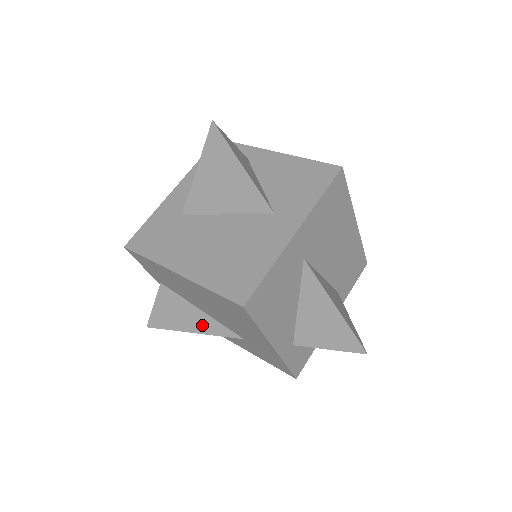
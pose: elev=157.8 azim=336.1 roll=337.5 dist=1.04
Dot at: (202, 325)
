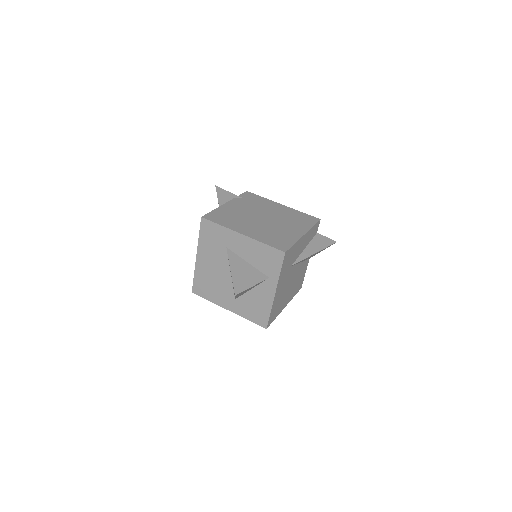
Dot at: occluded
